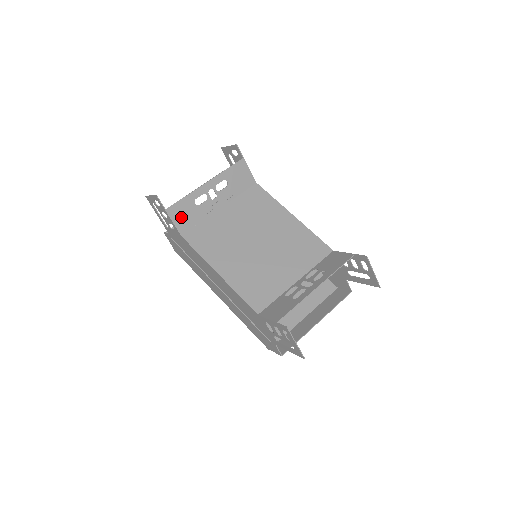
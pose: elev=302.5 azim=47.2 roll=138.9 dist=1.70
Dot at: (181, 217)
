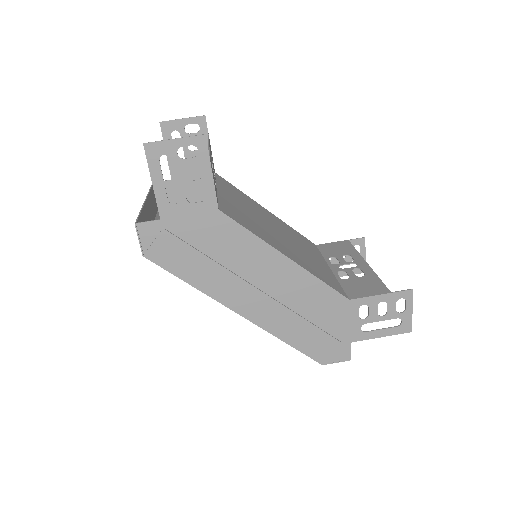
Dot at: occluded
